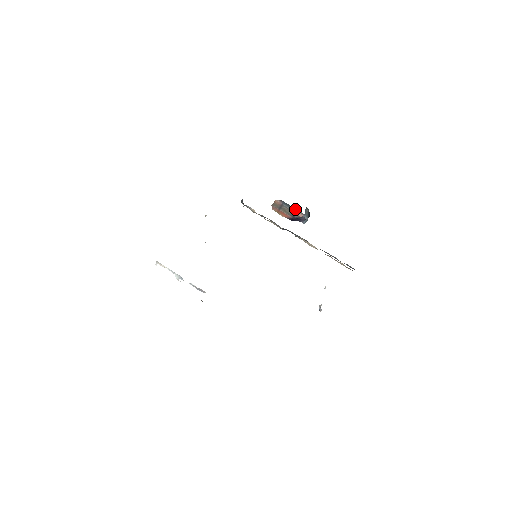
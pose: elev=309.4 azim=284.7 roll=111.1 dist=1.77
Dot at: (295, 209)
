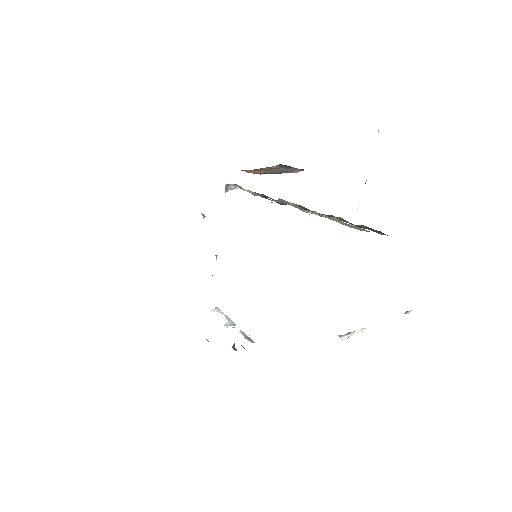
Dot at: (294, 168)
